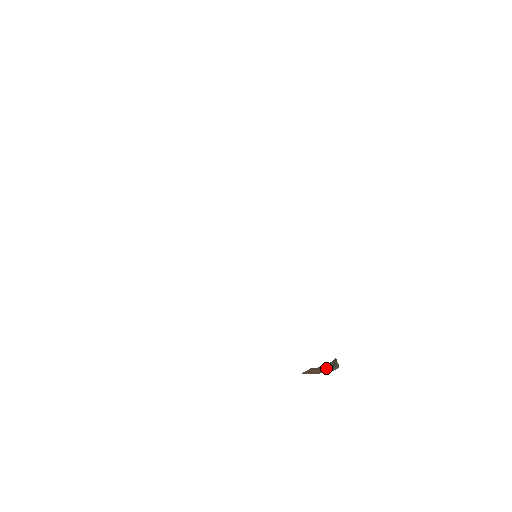
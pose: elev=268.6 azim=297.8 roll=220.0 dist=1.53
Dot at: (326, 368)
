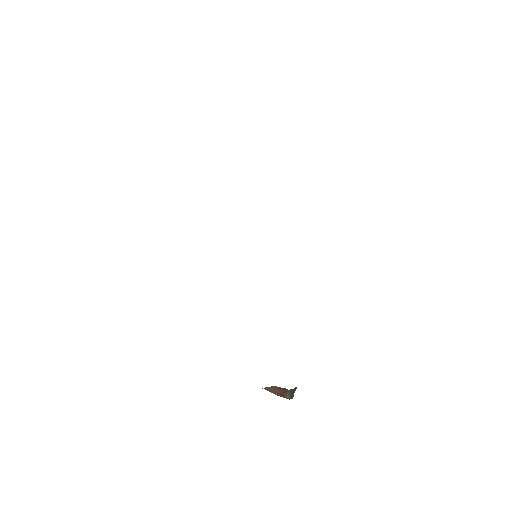
Dot at: (285, 393)
